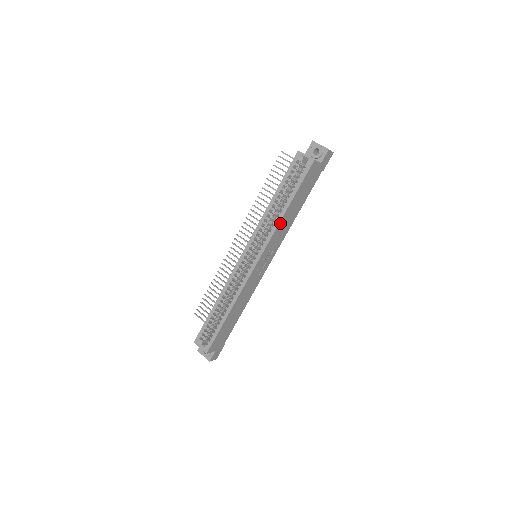
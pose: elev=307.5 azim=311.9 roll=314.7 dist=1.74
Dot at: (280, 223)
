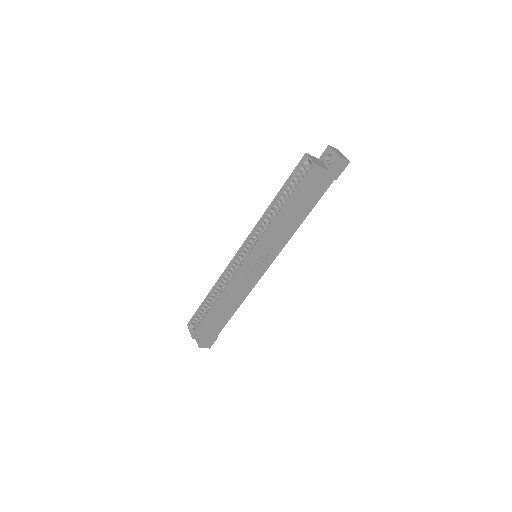
Dot at: (275, 226)
